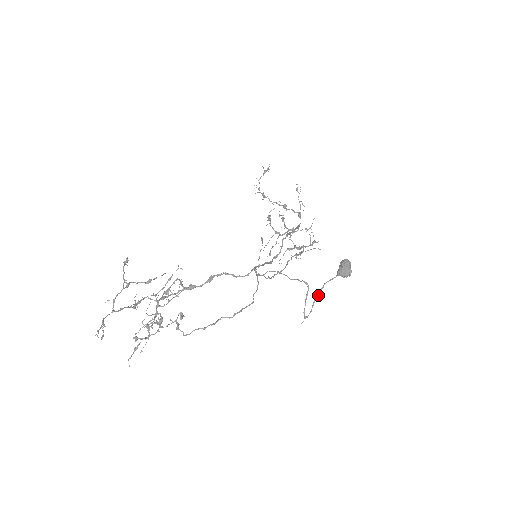
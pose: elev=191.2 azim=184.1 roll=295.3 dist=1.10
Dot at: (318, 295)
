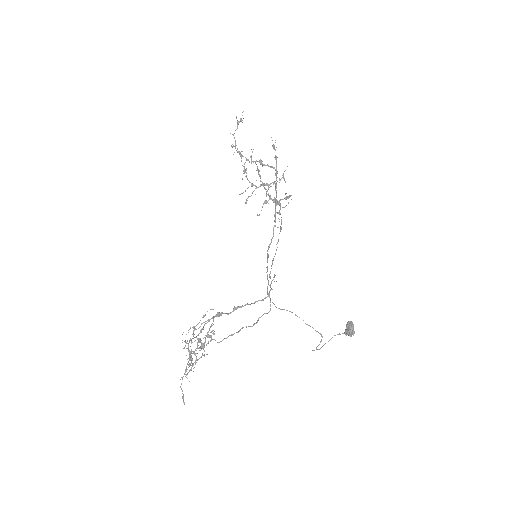
Dot at: occluded
